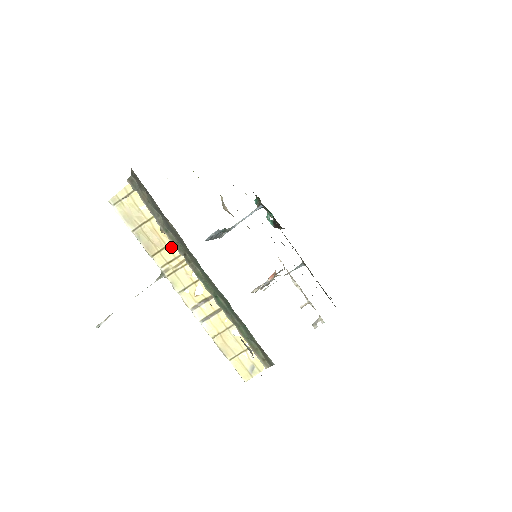
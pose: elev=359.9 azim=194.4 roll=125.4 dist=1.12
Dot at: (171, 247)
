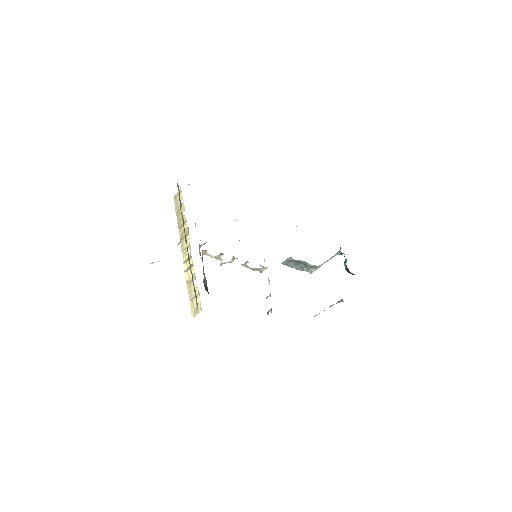
Dot at: (185, 224)
